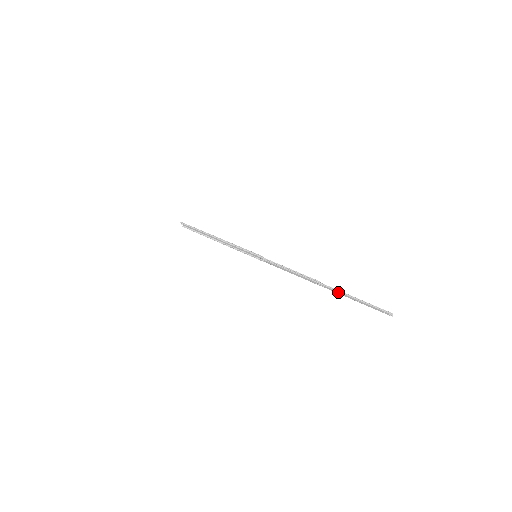
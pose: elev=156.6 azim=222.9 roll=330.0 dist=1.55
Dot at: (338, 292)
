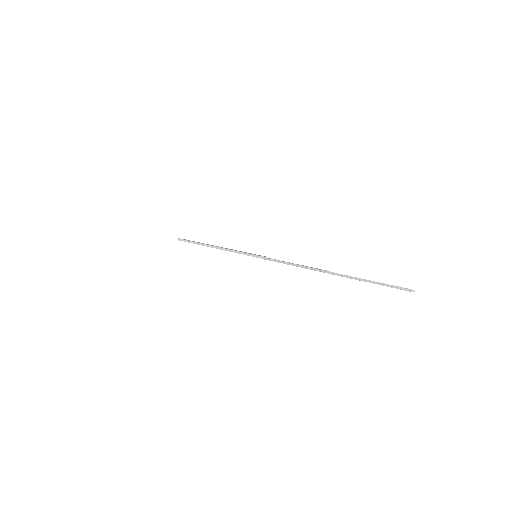
Dot at: (348, 276)
